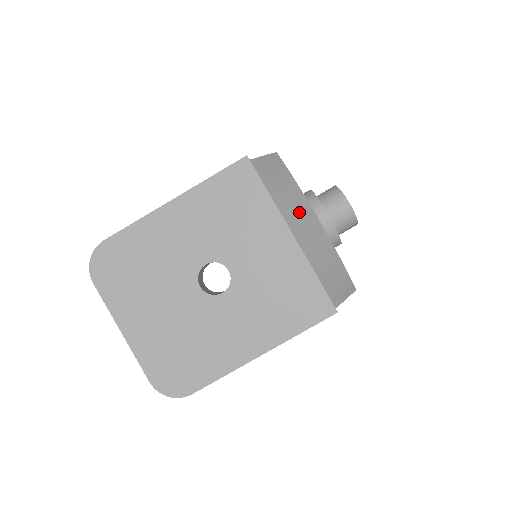
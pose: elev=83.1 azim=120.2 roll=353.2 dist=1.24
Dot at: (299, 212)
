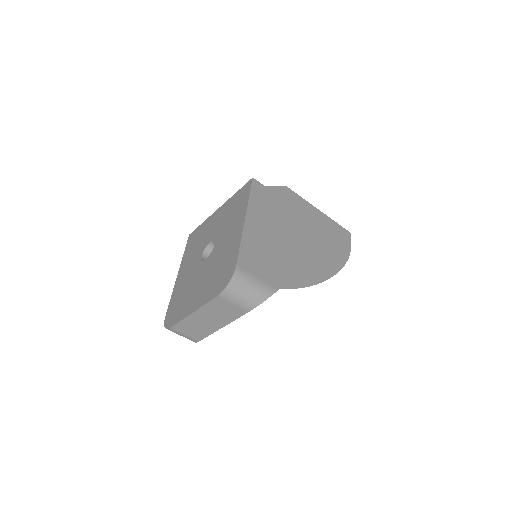
Dot at: occluded
